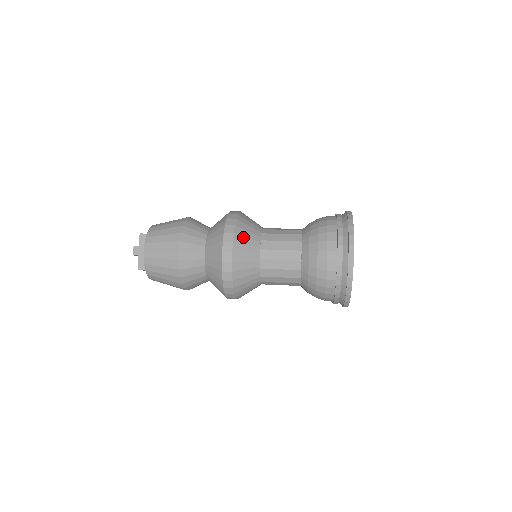
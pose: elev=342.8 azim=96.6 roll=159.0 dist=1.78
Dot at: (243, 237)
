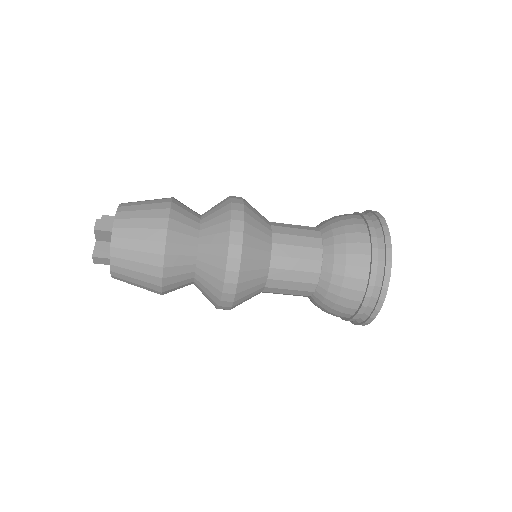
Dot at: (253, 213)
